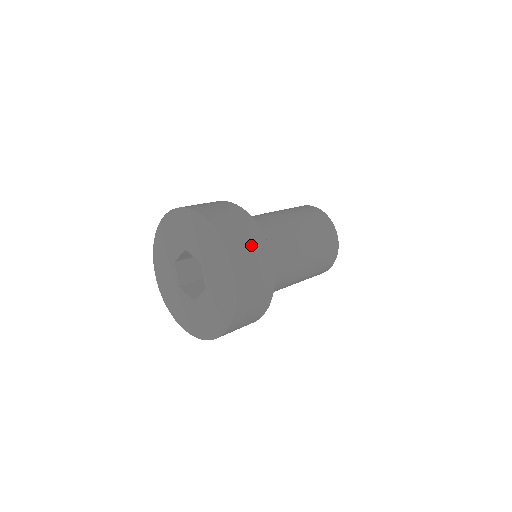
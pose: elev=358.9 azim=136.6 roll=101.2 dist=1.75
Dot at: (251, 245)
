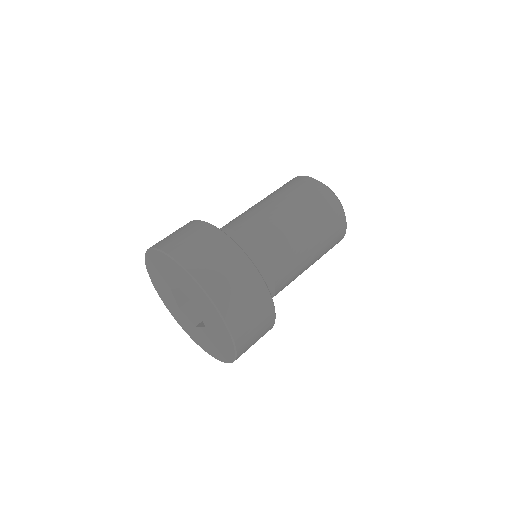
Dot at: (198, 239)
